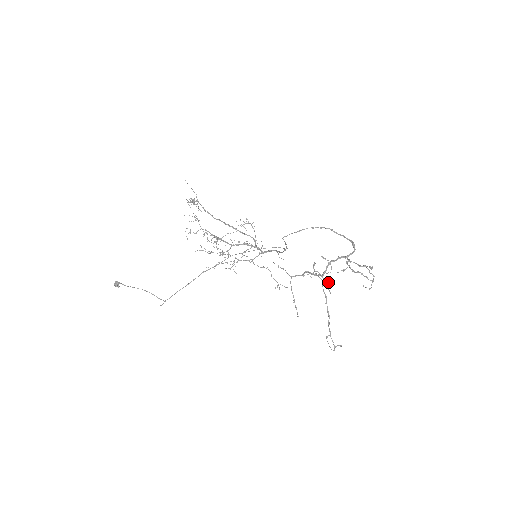
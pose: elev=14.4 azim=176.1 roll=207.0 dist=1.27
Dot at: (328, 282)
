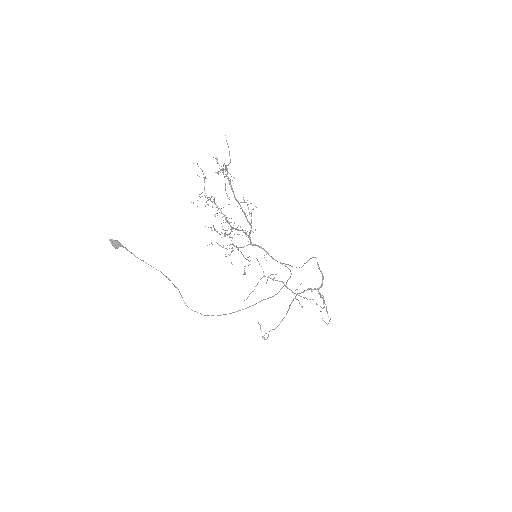
Dot at: occluded
